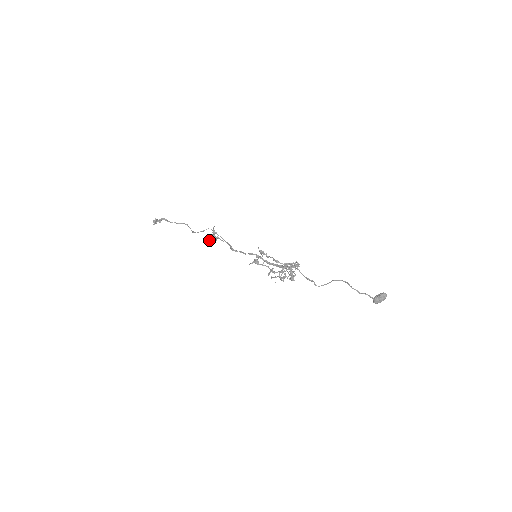
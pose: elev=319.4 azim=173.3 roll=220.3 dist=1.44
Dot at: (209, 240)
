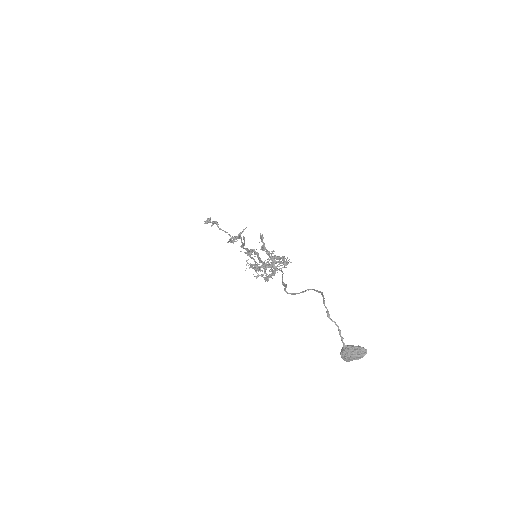
Dot at: (231, 237)
